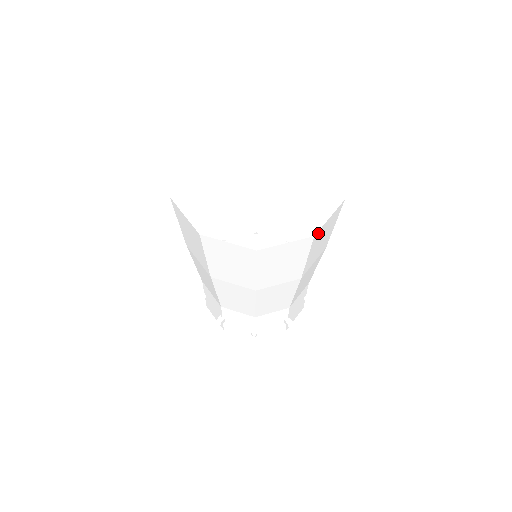
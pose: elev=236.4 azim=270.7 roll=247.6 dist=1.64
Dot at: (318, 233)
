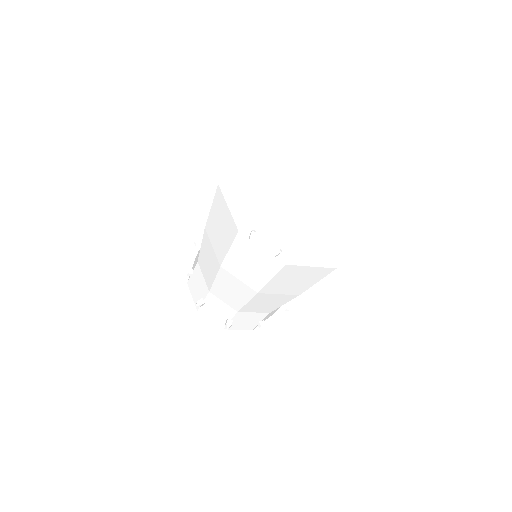
Dot at: occluded
